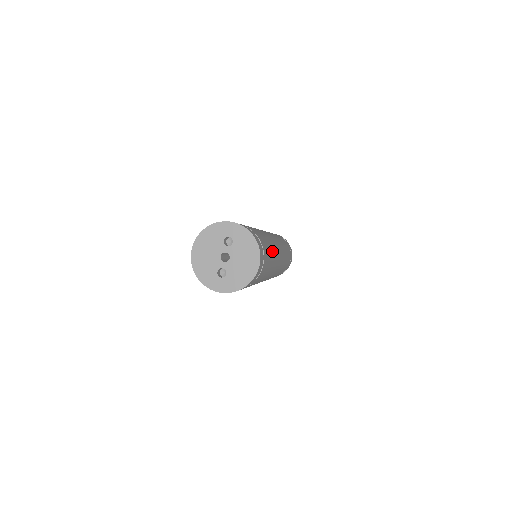
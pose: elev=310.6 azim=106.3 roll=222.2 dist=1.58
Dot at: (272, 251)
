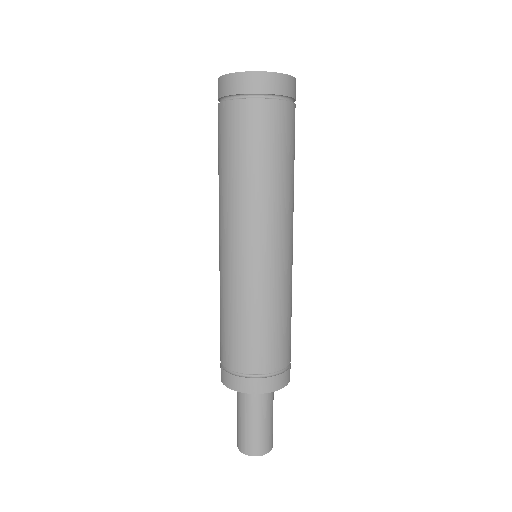
Dot at: occluded
